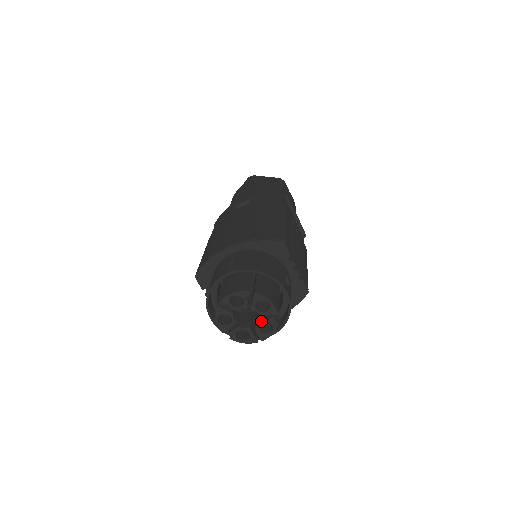
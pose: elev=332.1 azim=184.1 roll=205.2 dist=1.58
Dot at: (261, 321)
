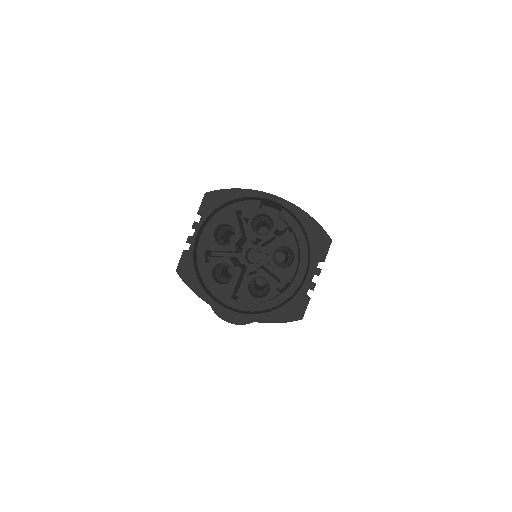
Dot at: (263, 274)
